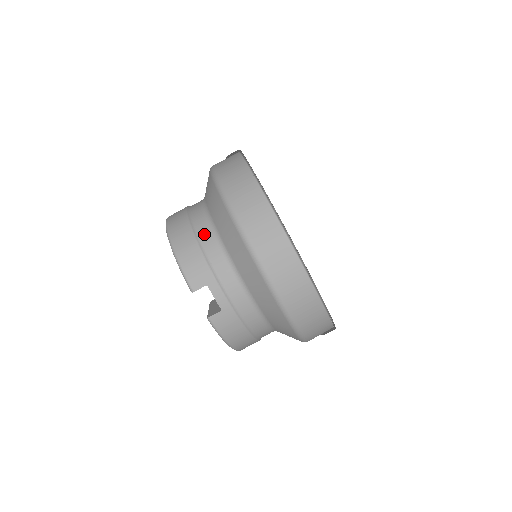
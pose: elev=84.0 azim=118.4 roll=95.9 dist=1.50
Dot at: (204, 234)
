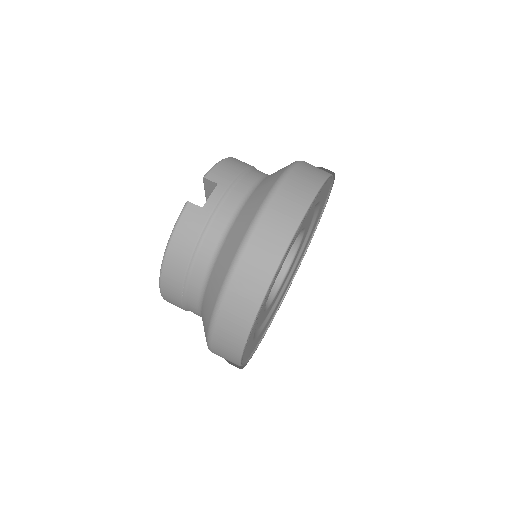
Dot at: (256, 172)
